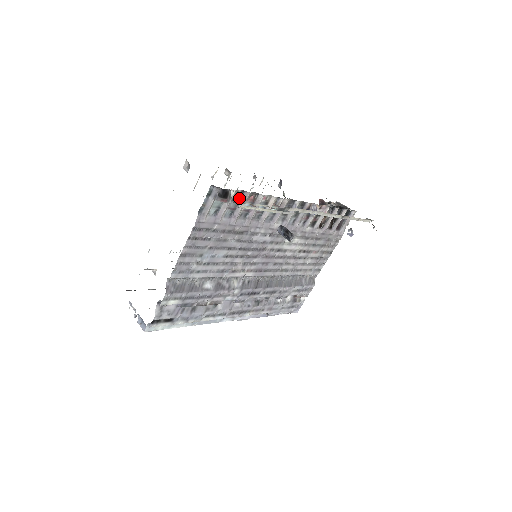
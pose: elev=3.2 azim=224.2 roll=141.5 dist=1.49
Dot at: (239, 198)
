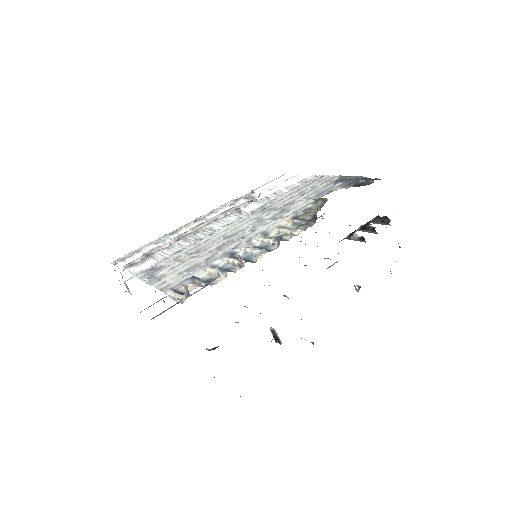
Dot at: occluded
